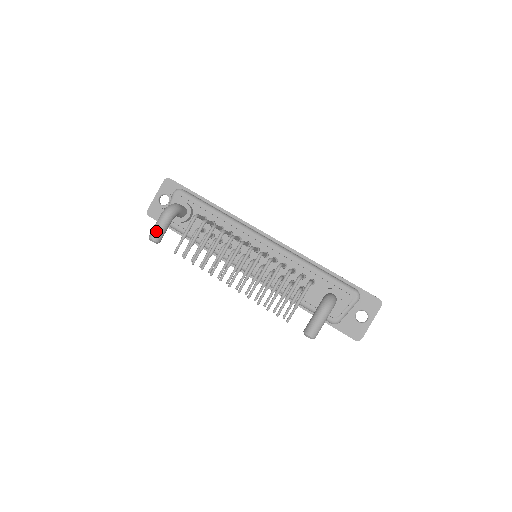
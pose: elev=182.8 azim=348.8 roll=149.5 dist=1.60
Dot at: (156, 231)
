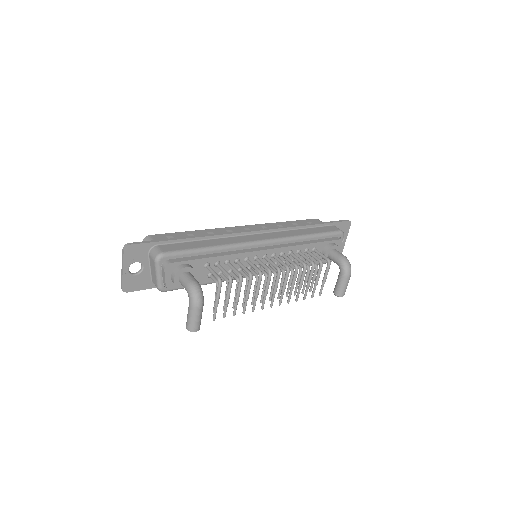
Dot at: (197, 323)
